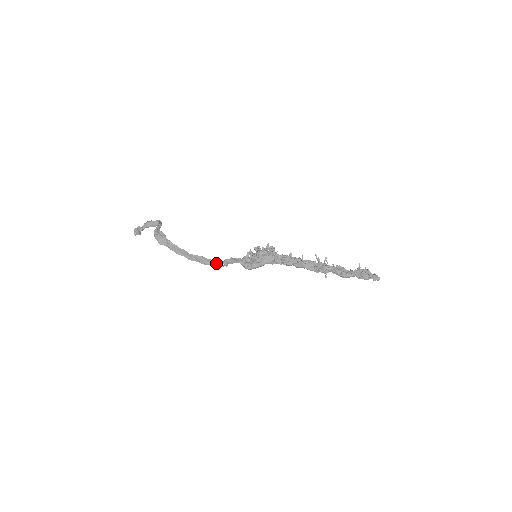
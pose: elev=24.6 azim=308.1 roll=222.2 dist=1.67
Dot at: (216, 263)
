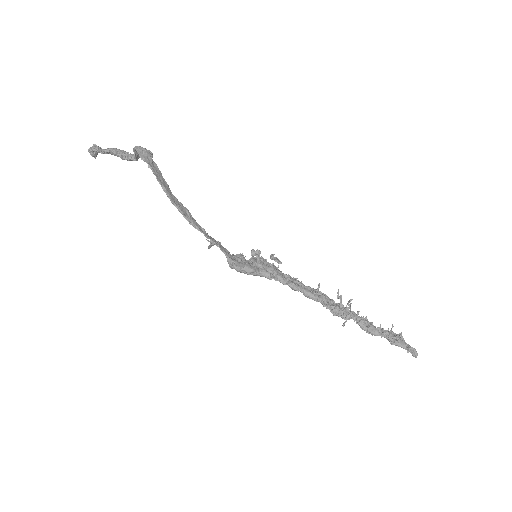
Dot at: (202, 230)
